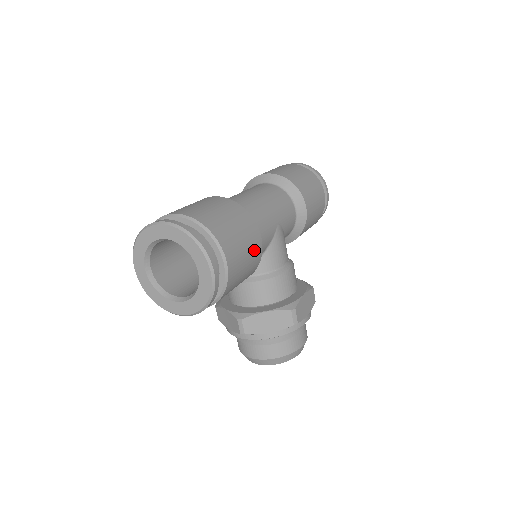
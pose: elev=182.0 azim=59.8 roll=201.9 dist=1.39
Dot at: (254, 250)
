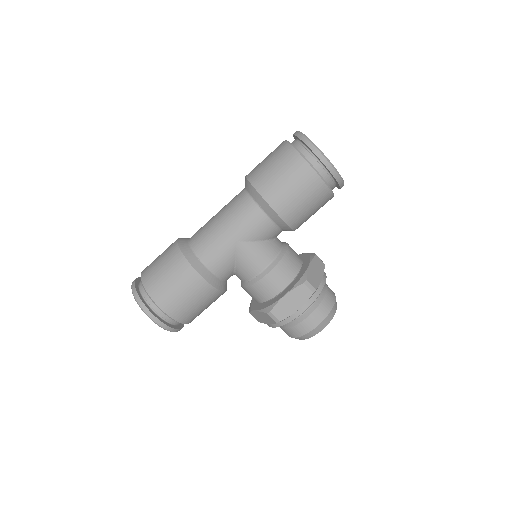
Dot at: (194, 288)
